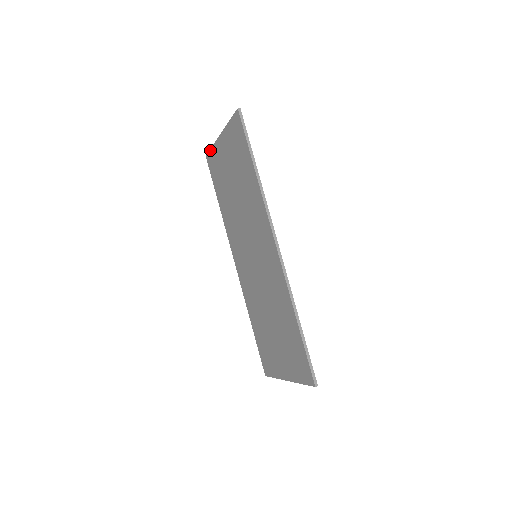
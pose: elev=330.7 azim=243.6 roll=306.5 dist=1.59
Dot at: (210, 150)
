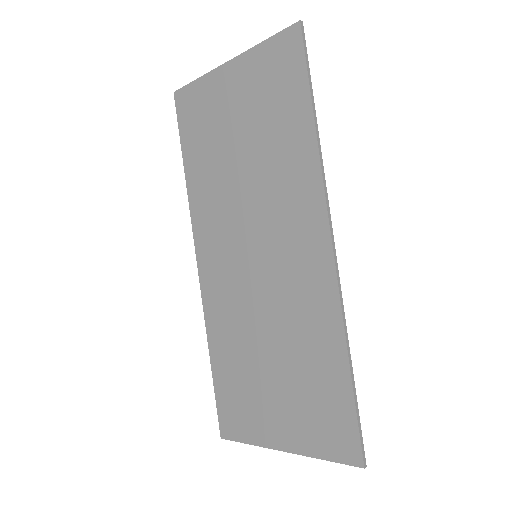
Dot at: (191, 83)
